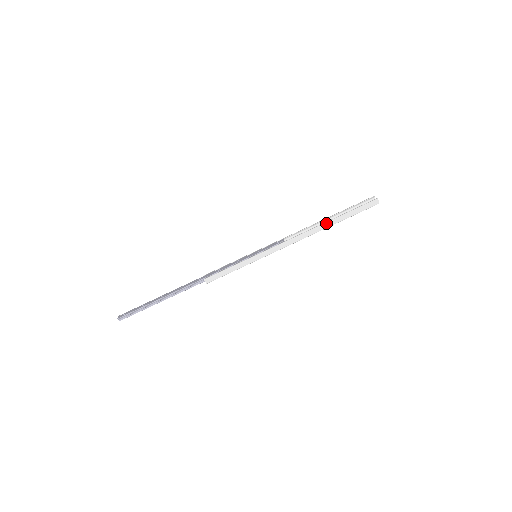
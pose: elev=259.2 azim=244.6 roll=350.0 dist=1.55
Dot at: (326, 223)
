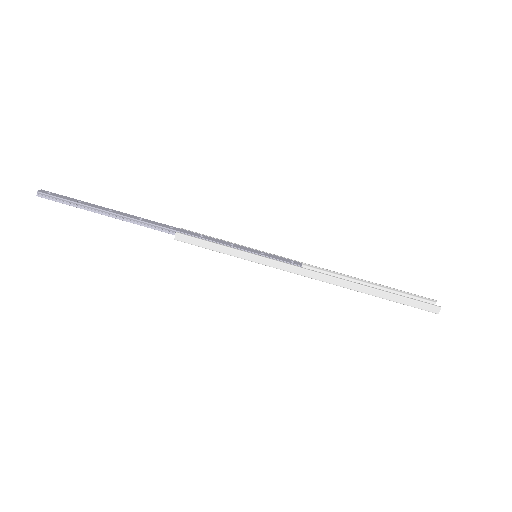
Dot at: (364, 286)
